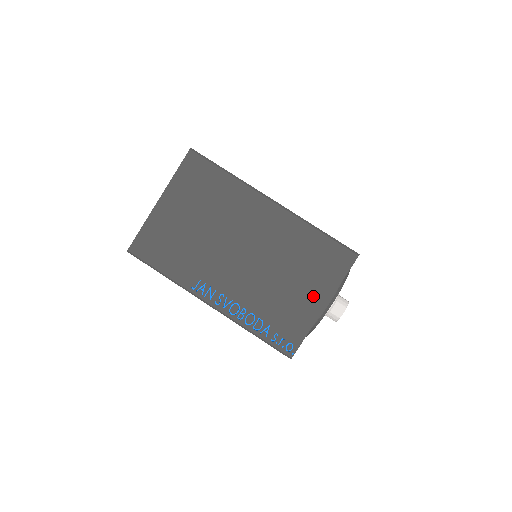
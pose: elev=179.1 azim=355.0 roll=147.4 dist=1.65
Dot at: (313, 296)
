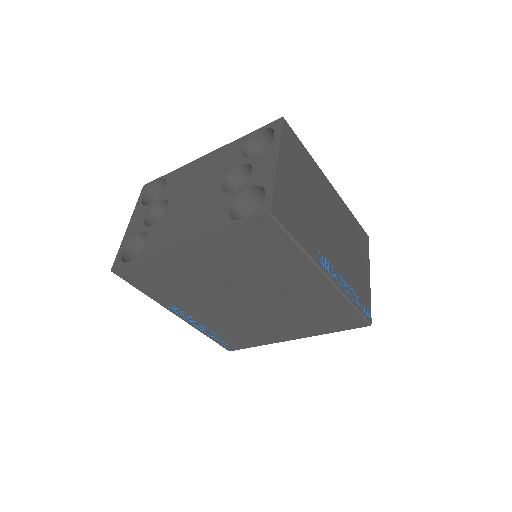
Dot at: (364, 268)
